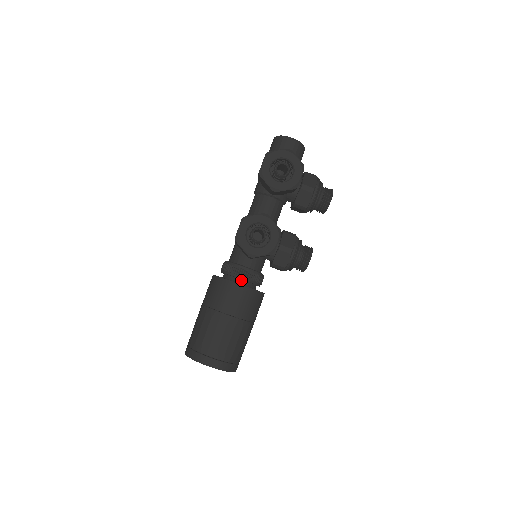
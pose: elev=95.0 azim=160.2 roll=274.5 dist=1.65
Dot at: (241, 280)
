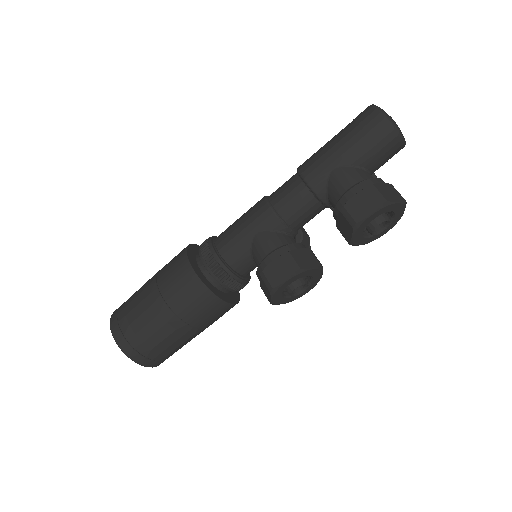
Dot at: (229, 289)
